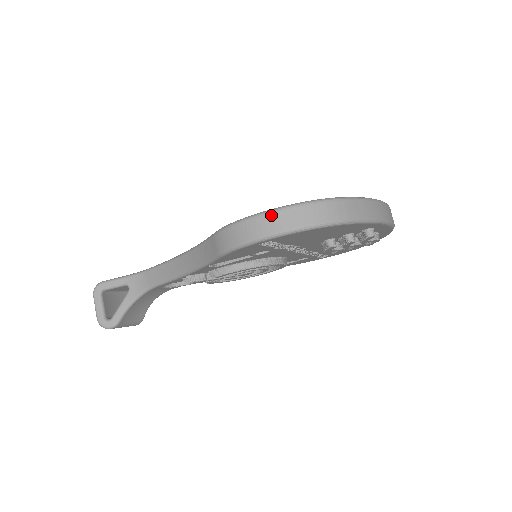
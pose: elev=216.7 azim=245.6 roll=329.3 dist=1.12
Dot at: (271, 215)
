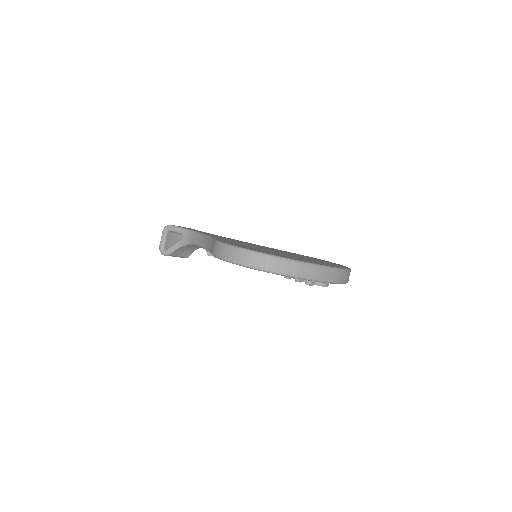
Dot at: (237, 250)
